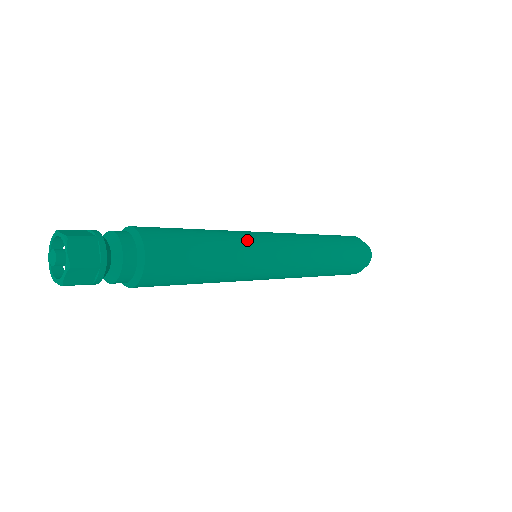
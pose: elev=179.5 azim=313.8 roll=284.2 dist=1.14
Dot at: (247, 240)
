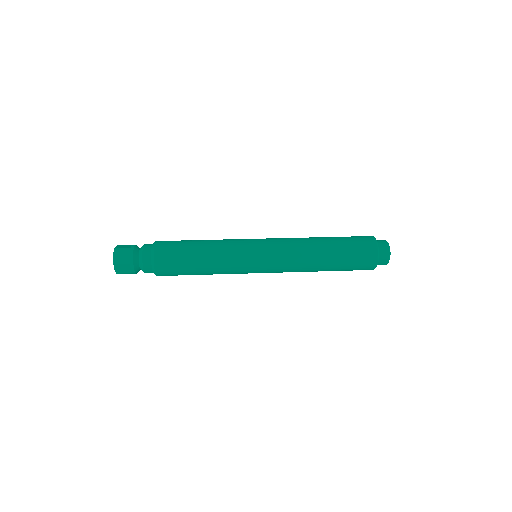
Dot at: (235, 245)
